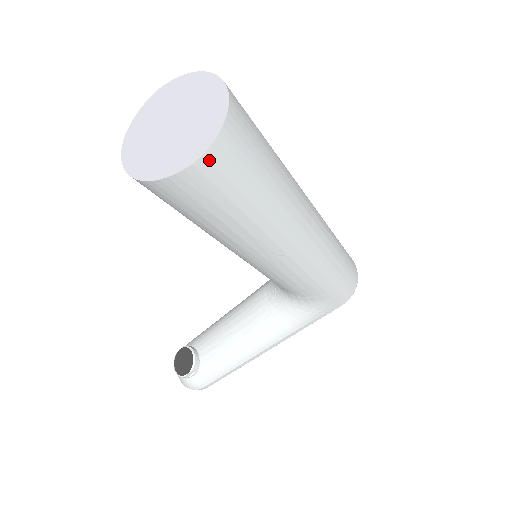
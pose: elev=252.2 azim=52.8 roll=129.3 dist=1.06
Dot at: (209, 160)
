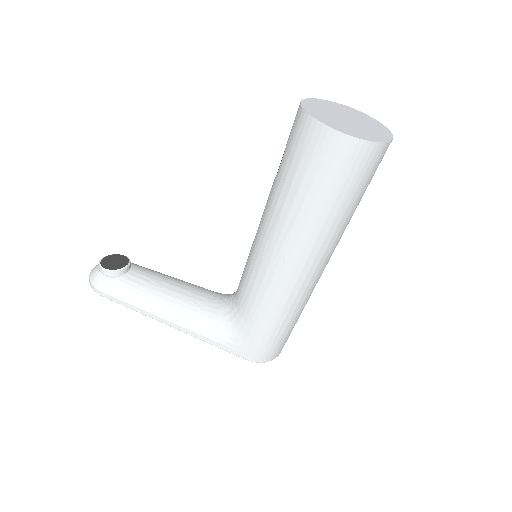
Dot at: (351, 145)
